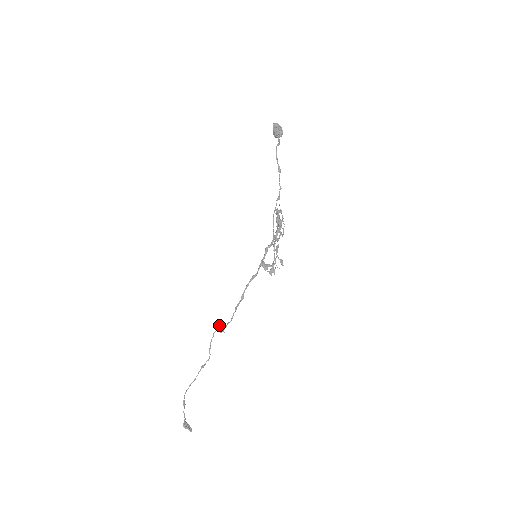
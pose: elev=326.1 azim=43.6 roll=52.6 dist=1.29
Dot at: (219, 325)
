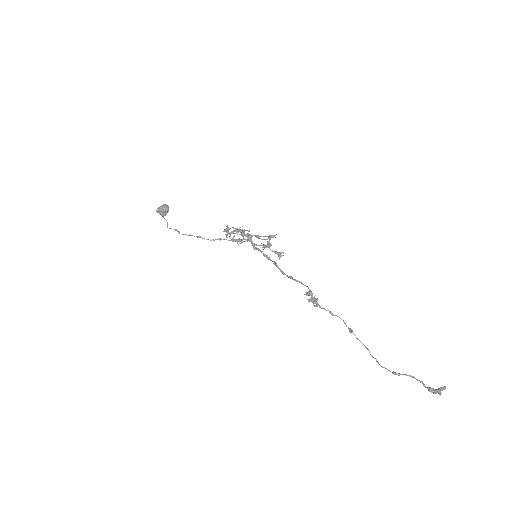
Dot at: (308, 300)
